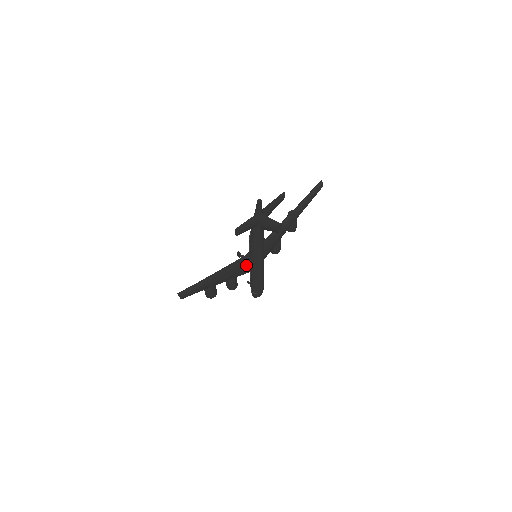
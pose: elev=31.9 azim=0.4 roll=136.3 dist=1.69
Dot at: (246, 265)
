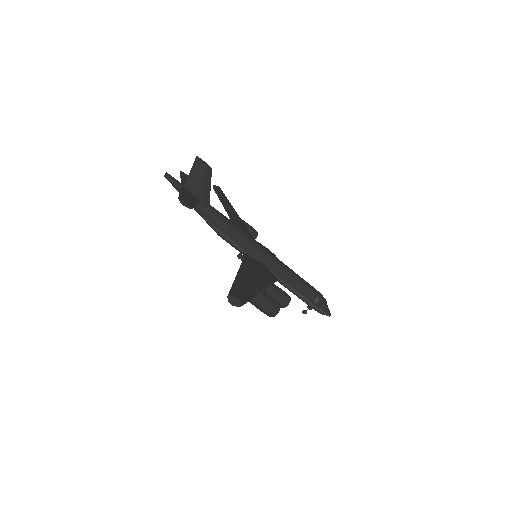
Dot at: (260, 266)
